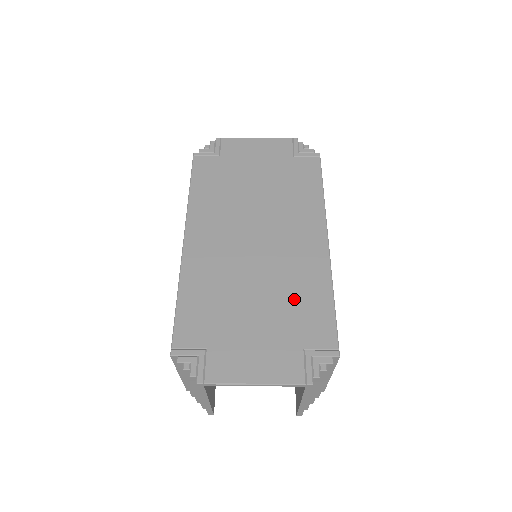
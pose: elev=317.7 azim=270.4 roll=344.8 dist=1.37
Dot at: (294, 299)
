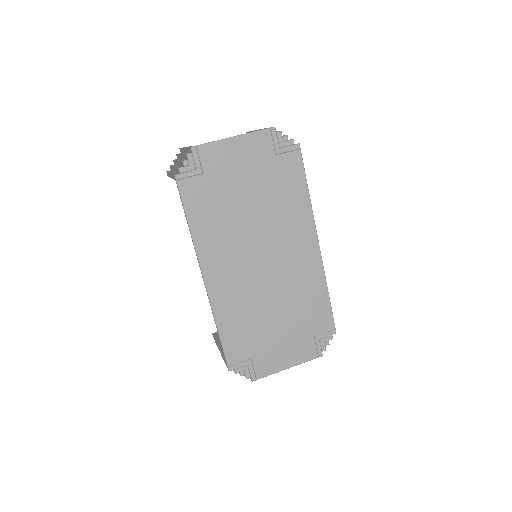
Dot at: (302, 304)
